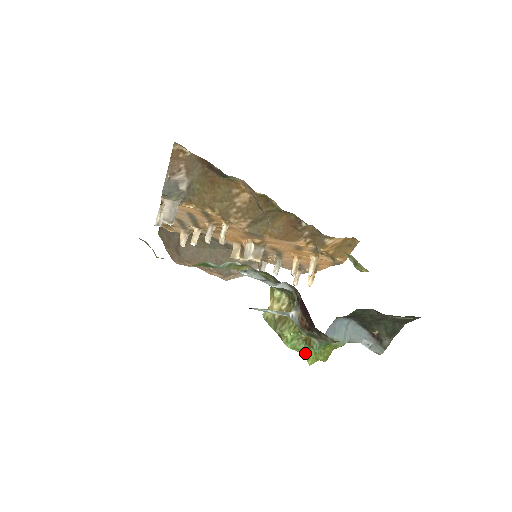
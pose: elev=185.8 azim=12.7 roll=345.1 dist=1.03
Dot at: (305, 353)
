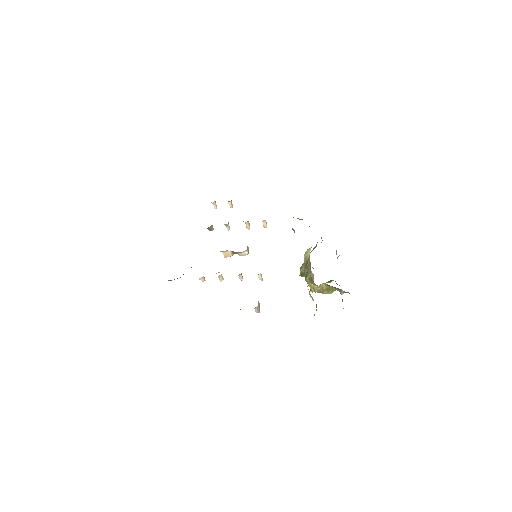
Dot at: occluded
